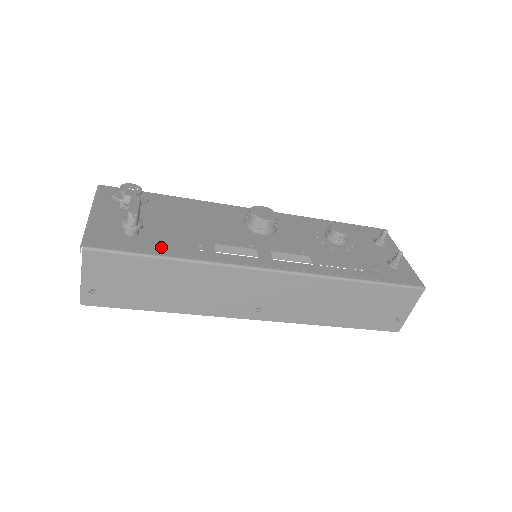
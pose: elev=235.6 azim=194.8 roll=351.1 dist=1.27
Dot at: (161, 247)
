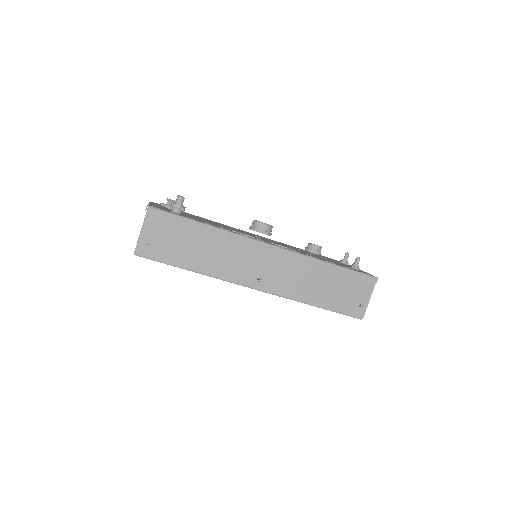
Dot at: (197, 220)
